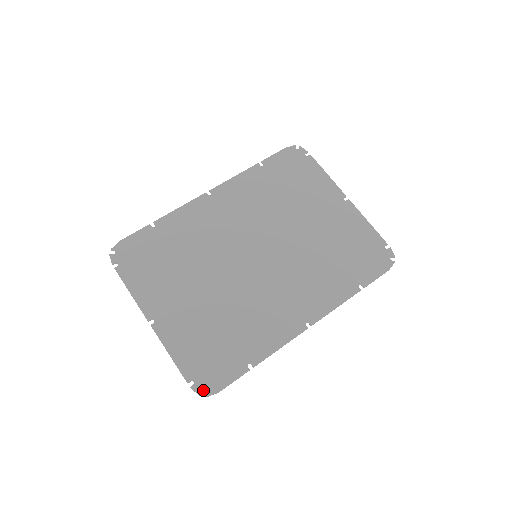
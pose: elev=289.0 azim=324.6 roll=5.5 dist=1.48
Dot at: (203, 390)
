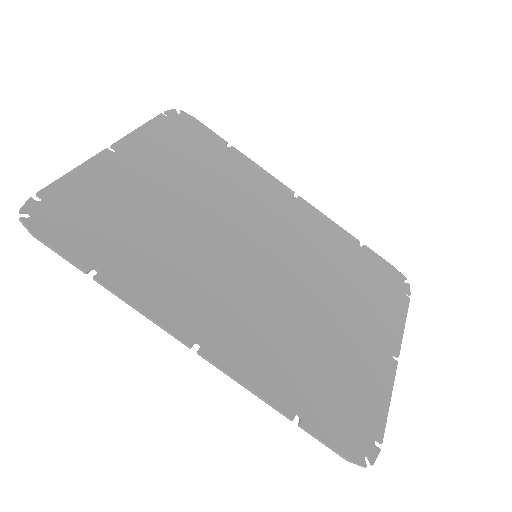
Dot at: (31, 213)
